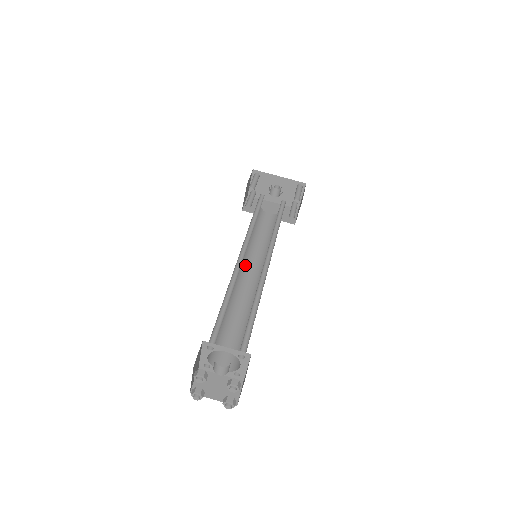
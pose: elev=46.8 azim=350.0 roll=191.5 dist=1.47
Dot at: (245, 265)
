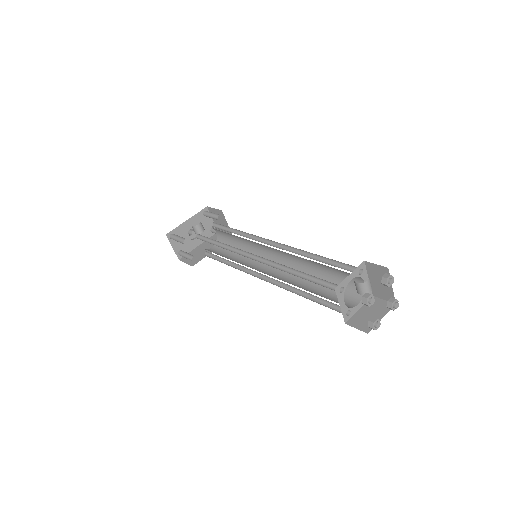
Dot at: (257, 270)
